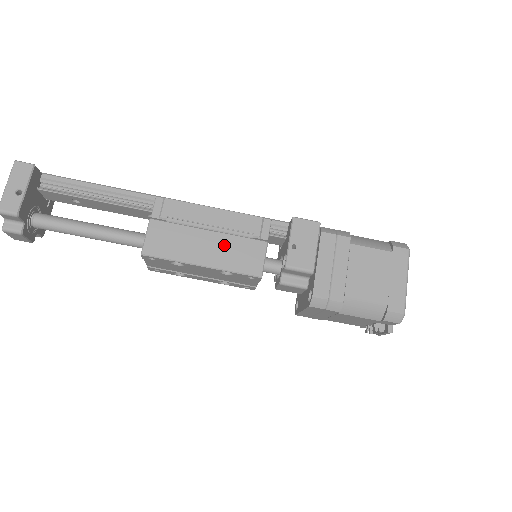
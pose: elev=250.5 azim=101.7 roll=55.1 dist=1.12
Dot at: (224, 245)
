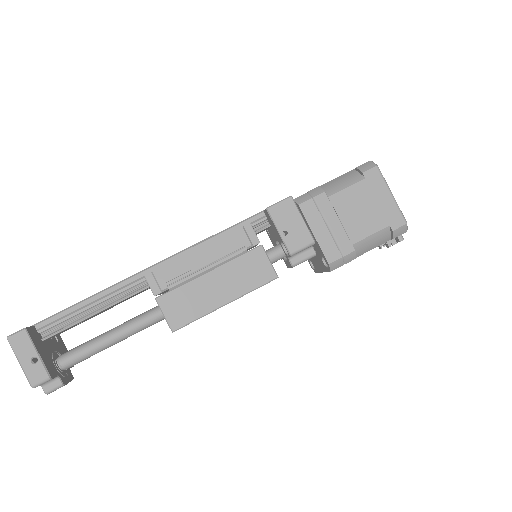
Dot at: (230, 274)
